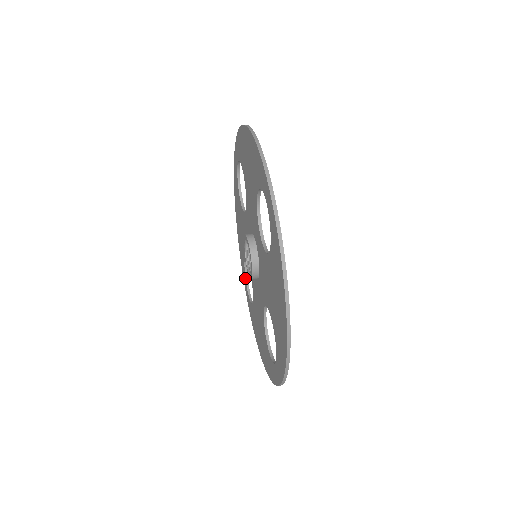
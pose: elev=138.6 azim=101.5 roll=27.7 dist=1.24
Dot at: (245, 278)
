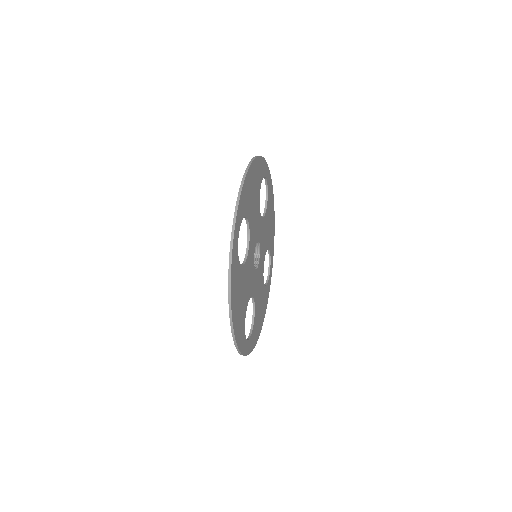
Dot at: (247, 338)
